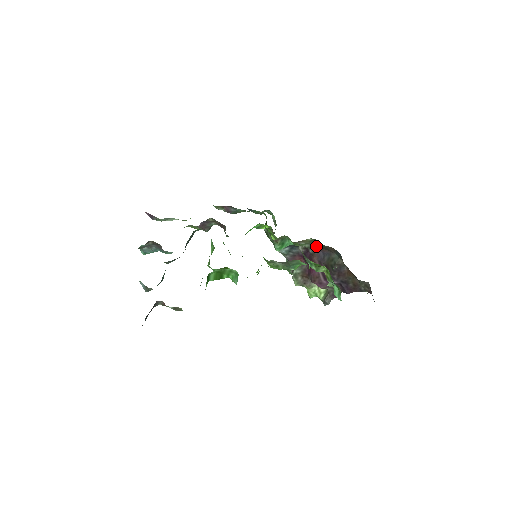
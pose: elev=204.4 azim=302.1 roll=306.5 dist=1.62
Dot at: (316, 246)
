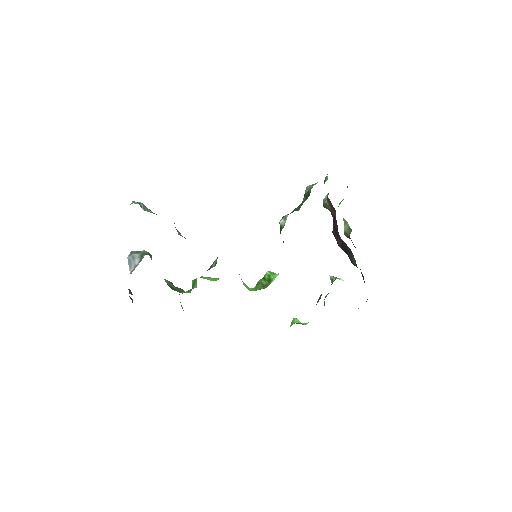
Dot at: occluded
